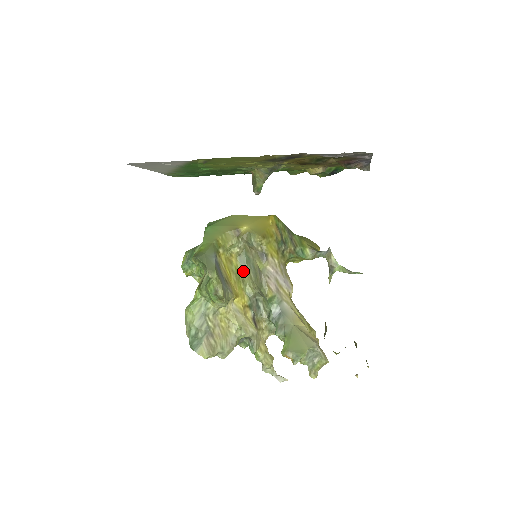
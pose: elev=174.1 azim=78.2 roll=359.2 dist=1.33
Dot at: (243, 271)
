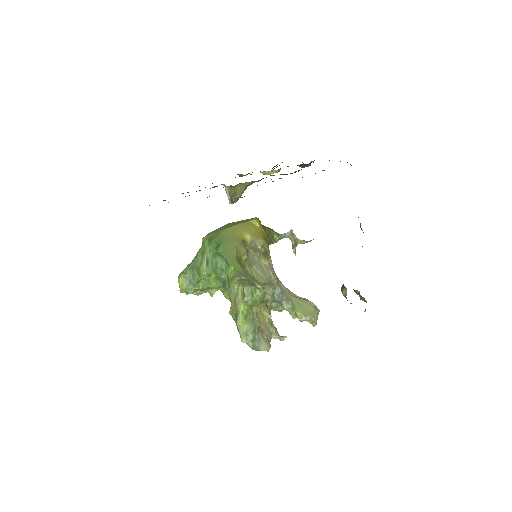
Dot at: (252, 272)
